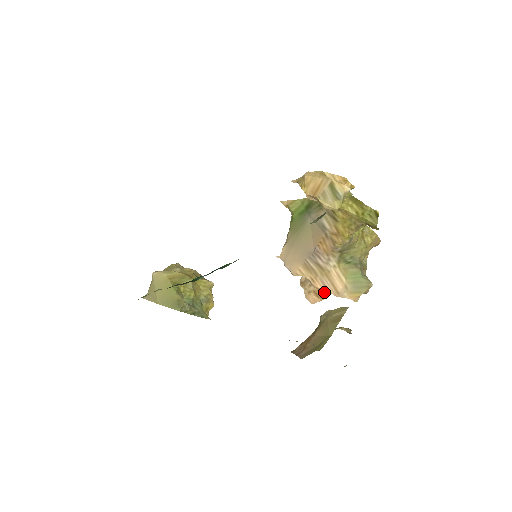
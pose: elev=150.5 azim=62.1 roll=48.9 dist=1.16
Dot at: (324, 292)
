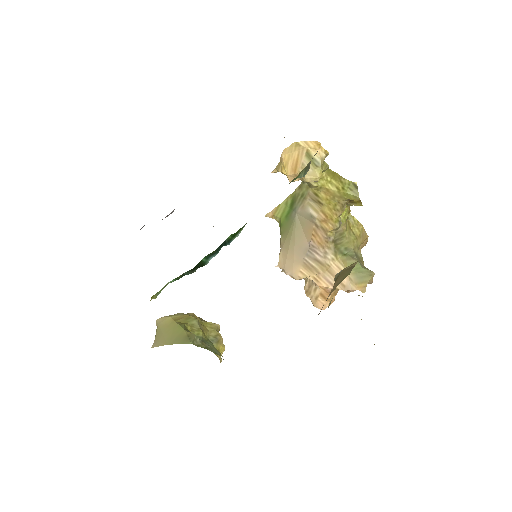
Dot at: occluded
